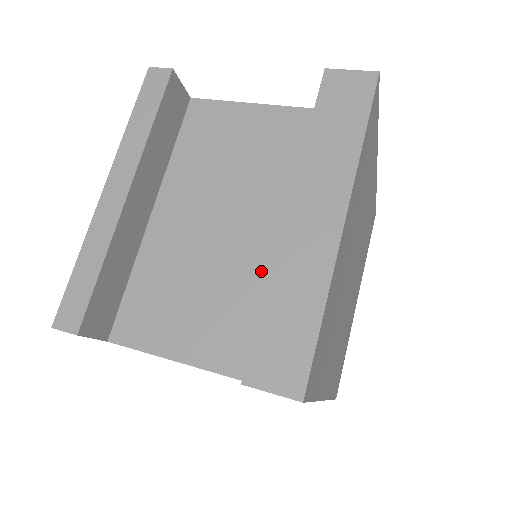
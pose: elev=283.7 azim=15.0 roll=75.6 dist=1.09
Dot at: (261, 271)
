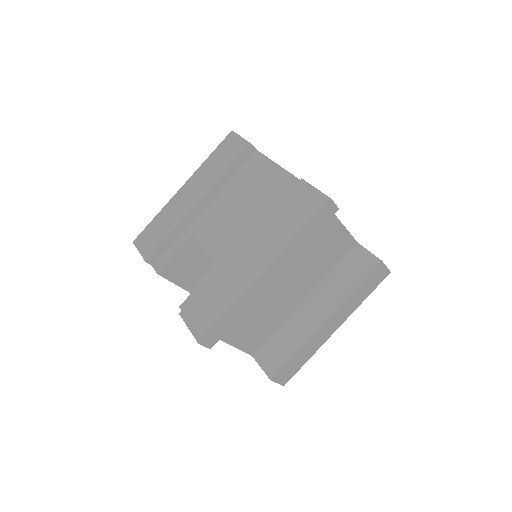
Dot at: (283, 311)
